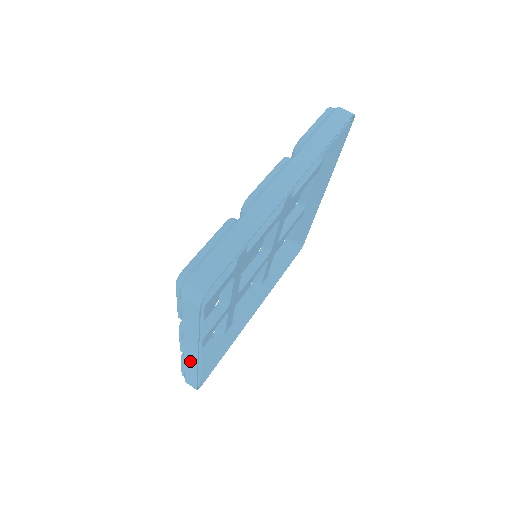
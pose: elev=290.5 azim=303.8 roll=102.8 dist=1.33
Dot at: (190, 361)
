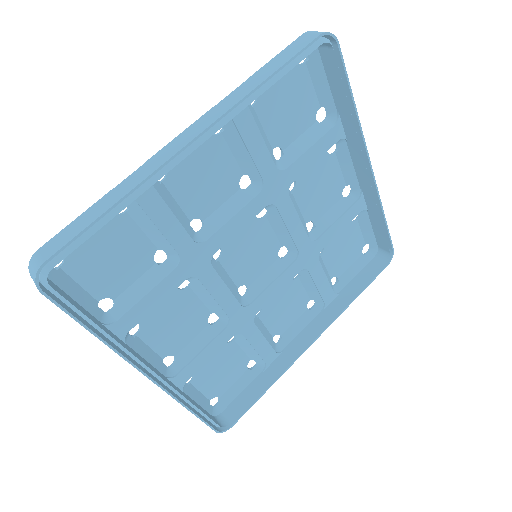
Dot at: occluded
